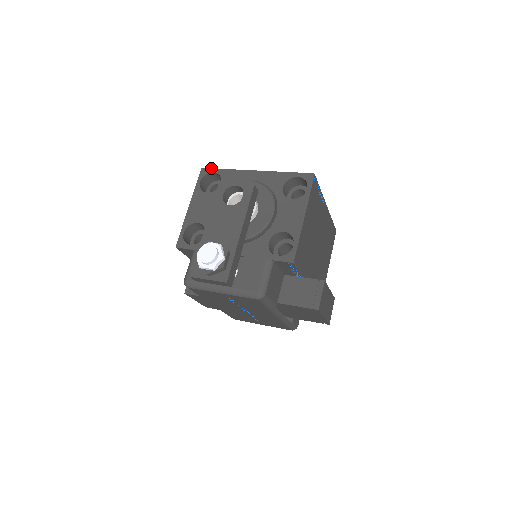
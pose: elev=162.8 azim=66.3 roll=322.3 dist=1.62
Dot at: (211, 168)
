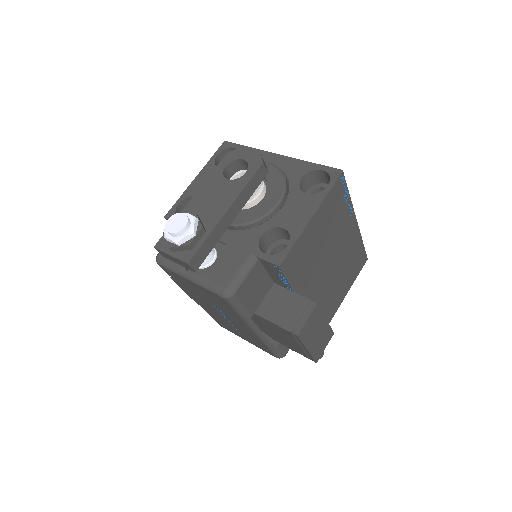
Dot at: (234, 143)
